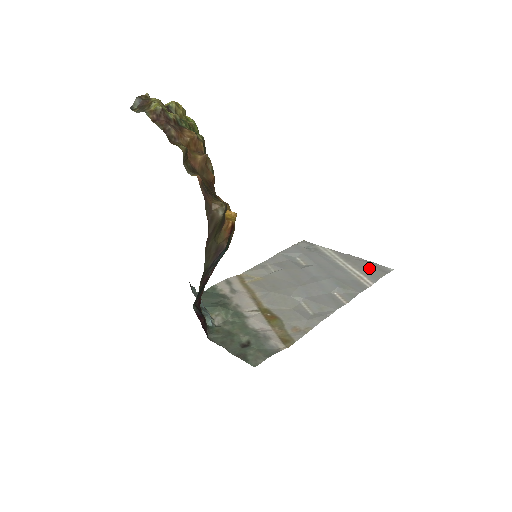
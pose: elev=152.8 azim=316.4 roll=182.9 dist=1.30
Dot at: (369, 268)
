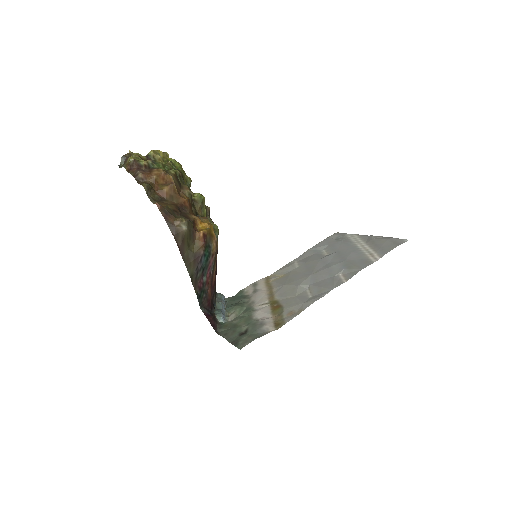
Dot at: (383, 244)
